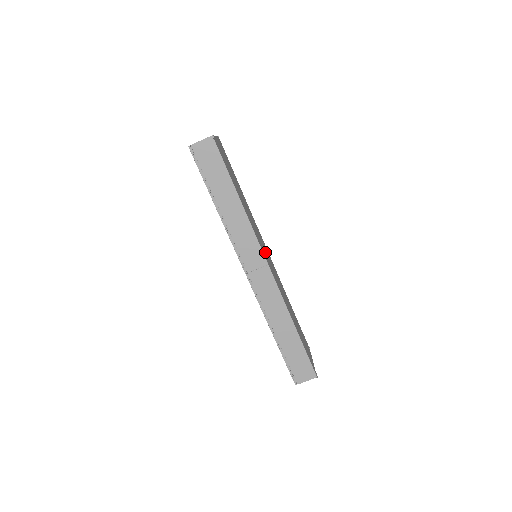
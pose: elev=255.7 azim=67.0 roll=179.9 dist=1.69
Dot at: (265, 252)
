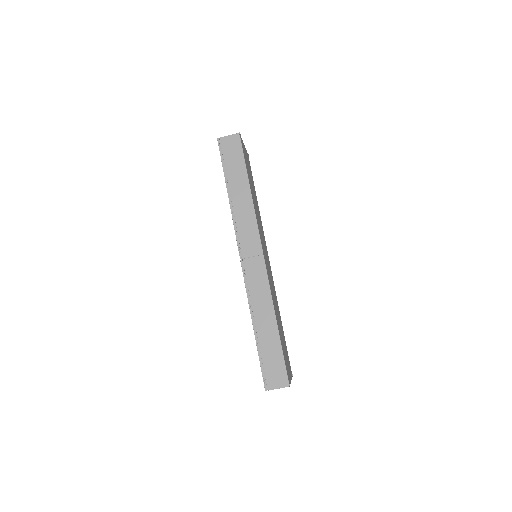
Dot at: occluded
